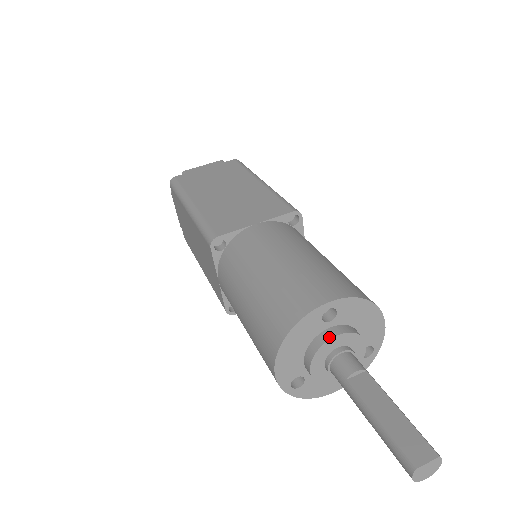
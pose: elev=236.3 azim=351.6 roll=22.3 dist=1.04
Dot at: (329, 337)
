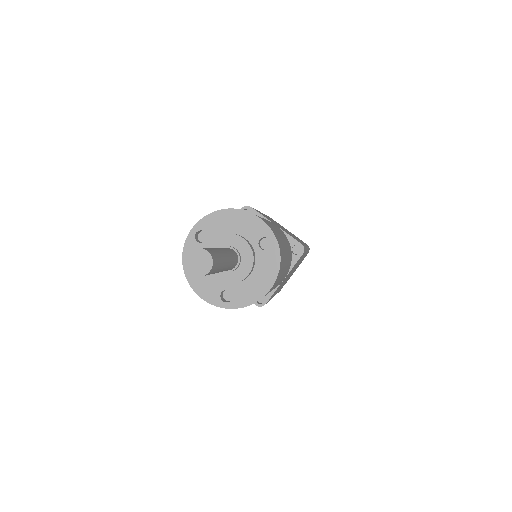
Dot at: occluded
